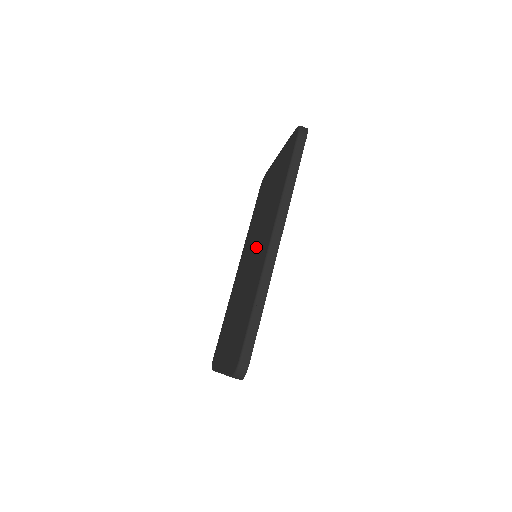
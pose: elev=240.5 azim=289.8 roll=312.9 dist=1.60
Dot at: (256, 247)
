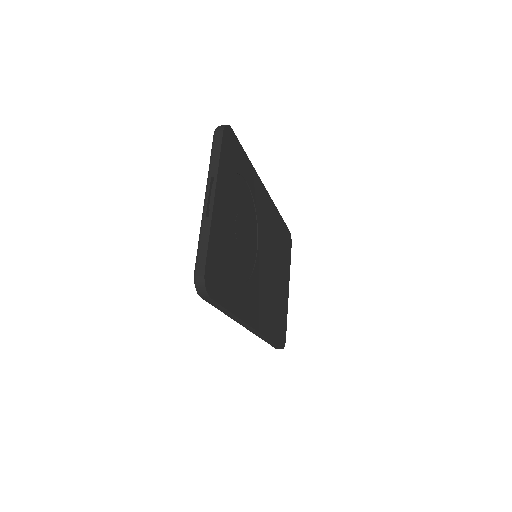
Dot at: occluded
